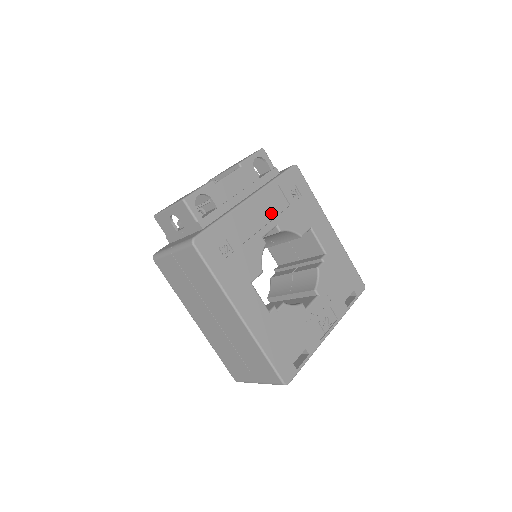
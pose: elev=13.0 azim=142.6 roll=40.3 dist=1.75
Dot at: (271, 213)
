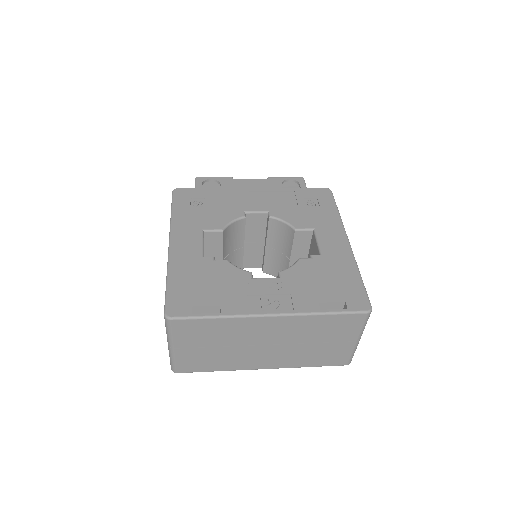
Dot at: (270, 204)
